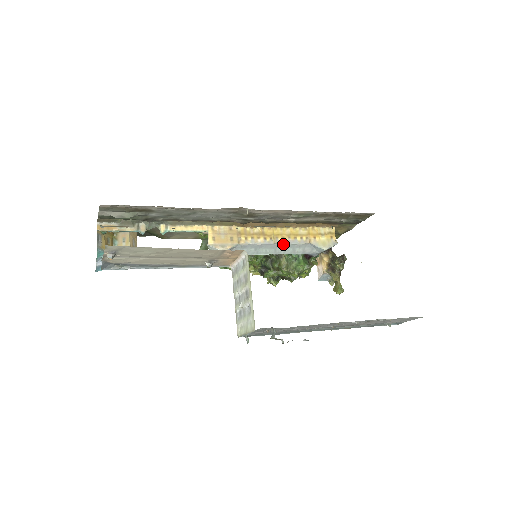
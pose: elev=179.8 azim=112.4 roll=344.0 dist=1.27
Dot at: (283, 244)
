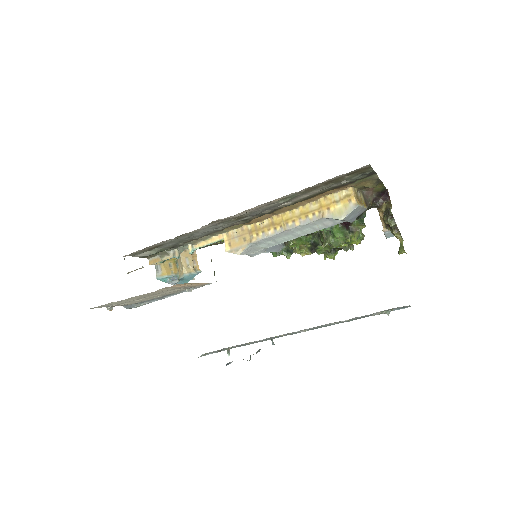
Dot at: (295, 228)
